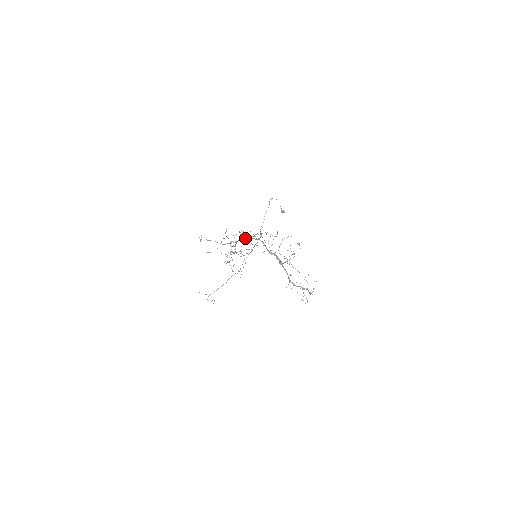
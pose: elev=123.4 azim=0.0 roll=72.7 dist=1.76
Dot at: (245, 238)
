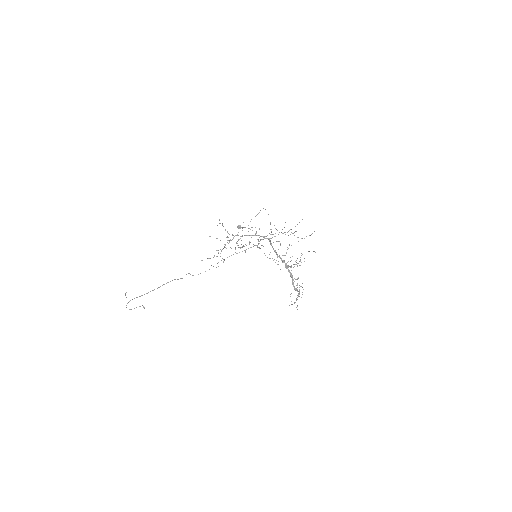
Dot at: (254, 235)
